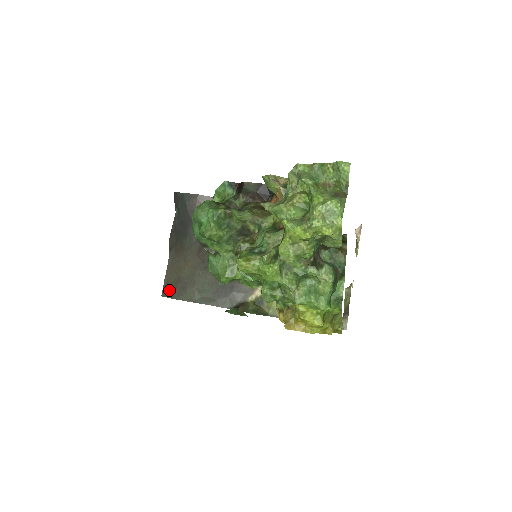
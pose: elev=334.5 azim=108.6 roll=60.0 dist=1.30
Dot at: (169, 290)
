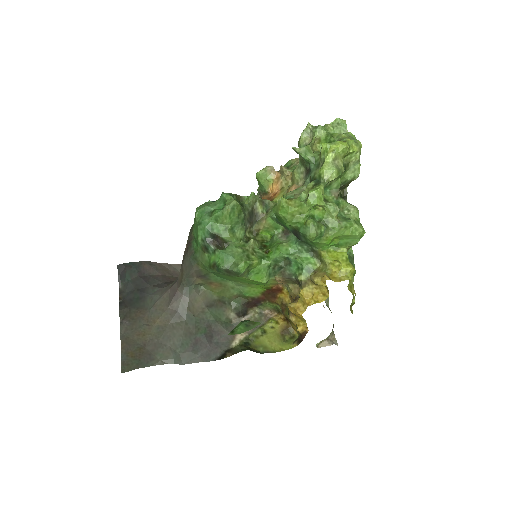
Dot at: (132, 361)
